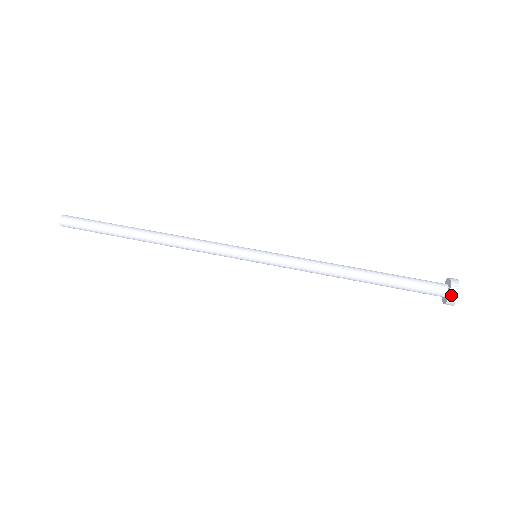
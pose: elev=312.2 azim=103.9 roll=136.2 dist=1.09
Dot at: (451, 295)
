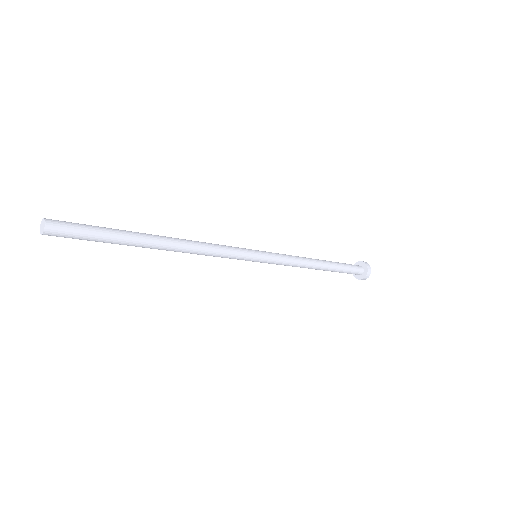
Dot at: (368, 270)
